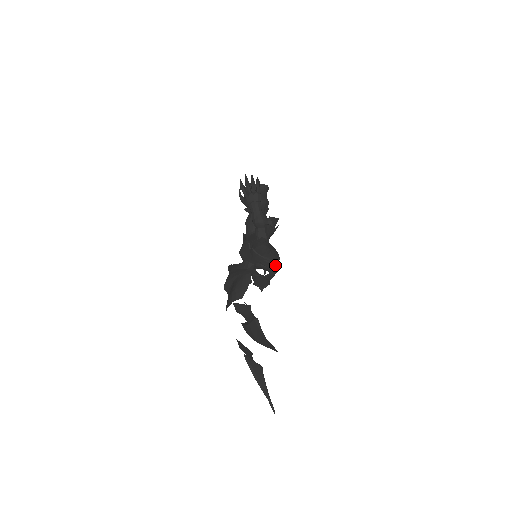
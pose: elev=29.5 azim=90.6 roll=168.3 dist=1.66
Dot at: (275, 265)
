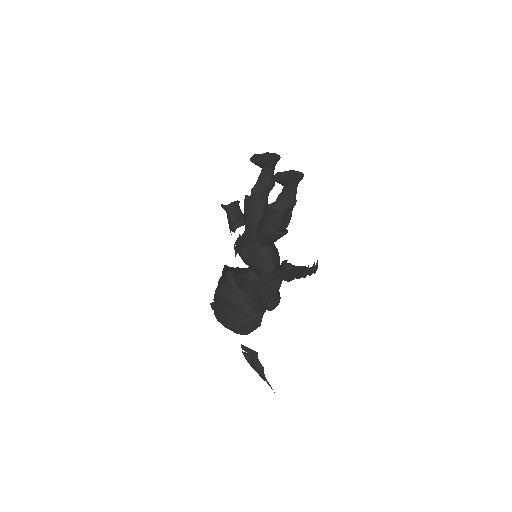
Dot at: occluded
